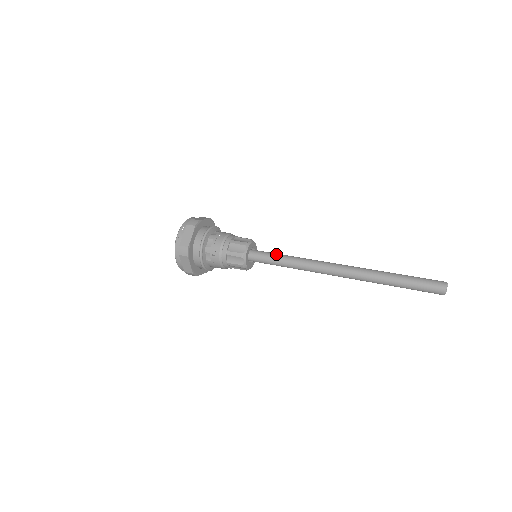
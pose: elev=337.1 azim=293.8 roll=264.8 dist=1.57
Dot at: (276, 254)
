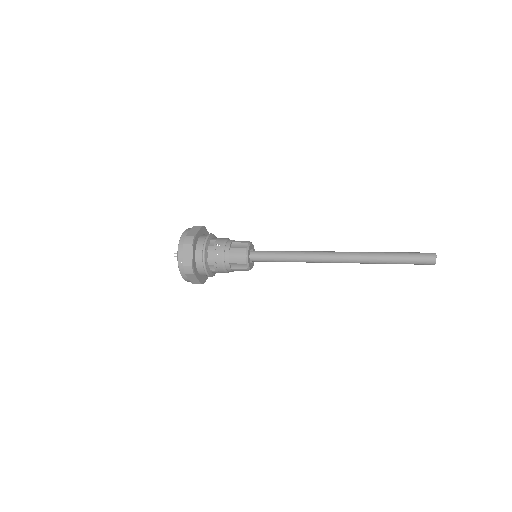
Dot at: (275, 252)
